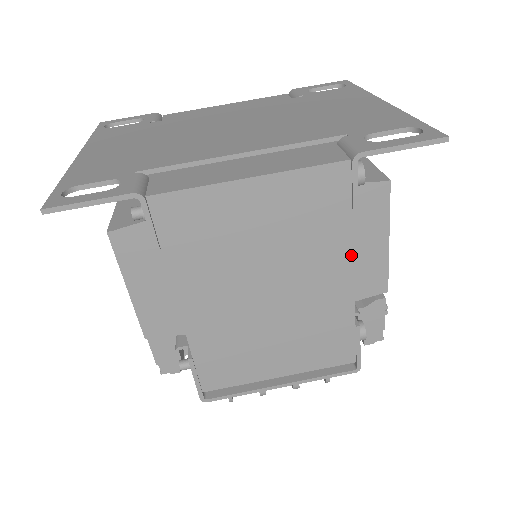
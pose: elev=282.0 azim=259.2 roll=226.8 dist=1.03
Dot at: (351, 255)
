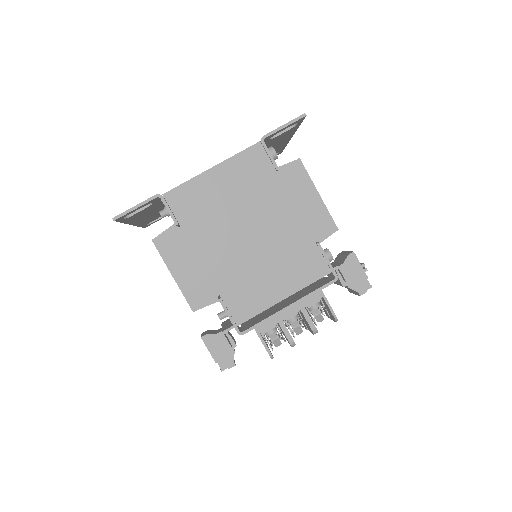
Dot at: (288, 195)
